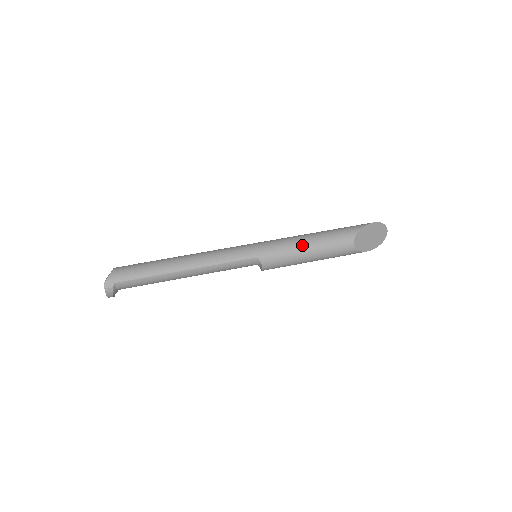
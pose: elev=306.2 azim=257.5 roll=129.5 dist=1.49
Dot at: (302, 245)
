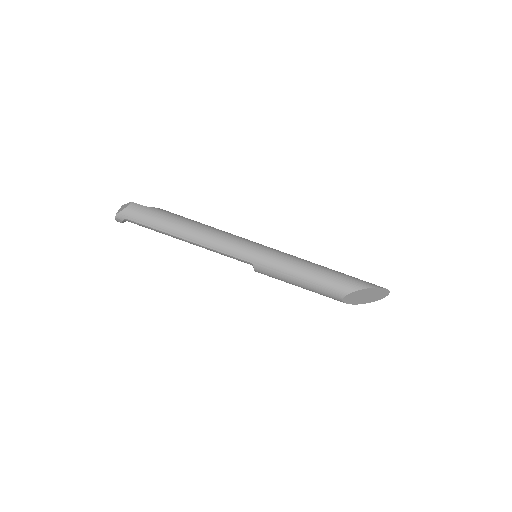
Dot at: (297, 275)
